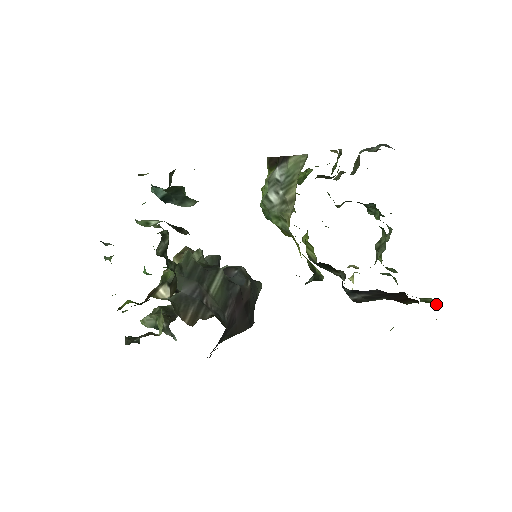
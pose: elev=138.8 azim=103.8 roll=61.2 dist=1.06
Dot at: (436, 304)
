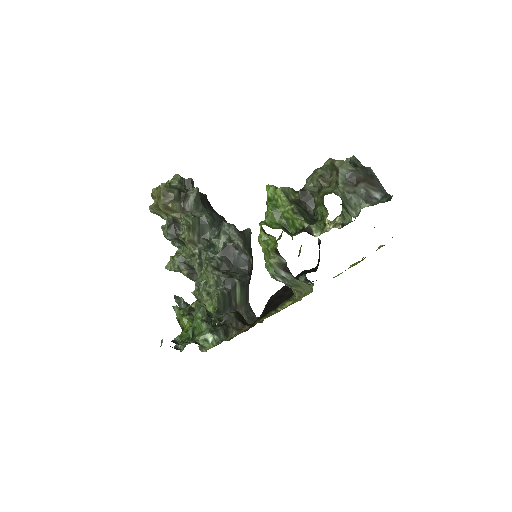
Dot at: occluded
